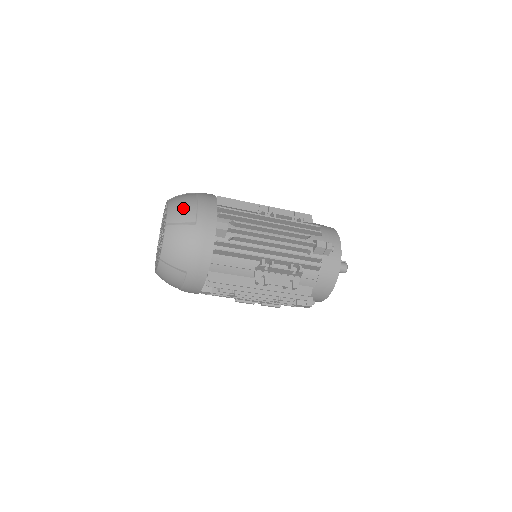
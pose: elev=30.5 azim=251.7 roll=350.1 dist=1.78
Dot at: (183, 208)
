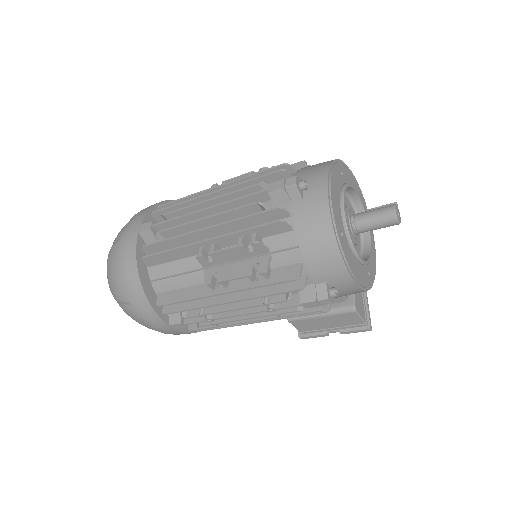
Dot at: occluded
